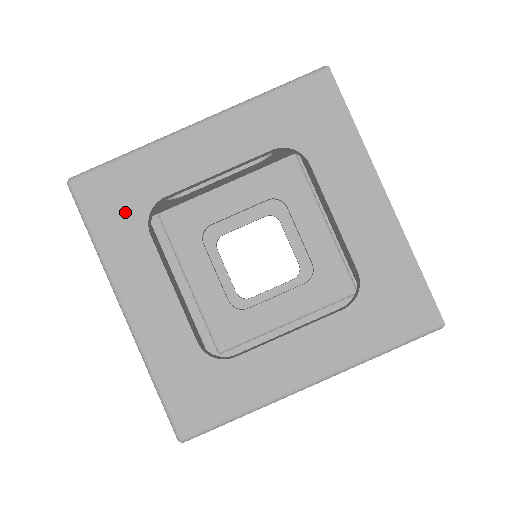
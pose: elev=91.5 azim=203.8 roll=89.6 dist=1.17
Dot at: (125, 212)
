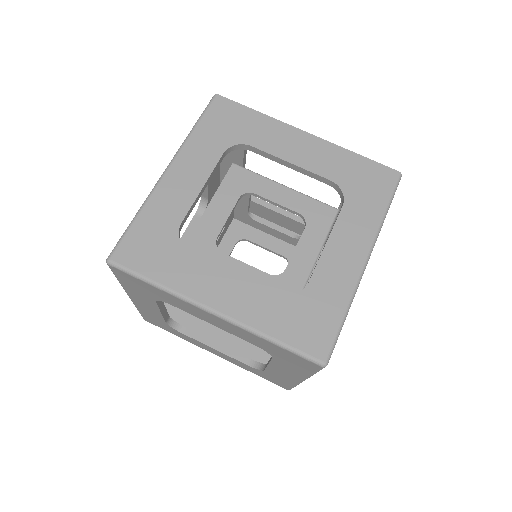
Dot at: (163, 250)
